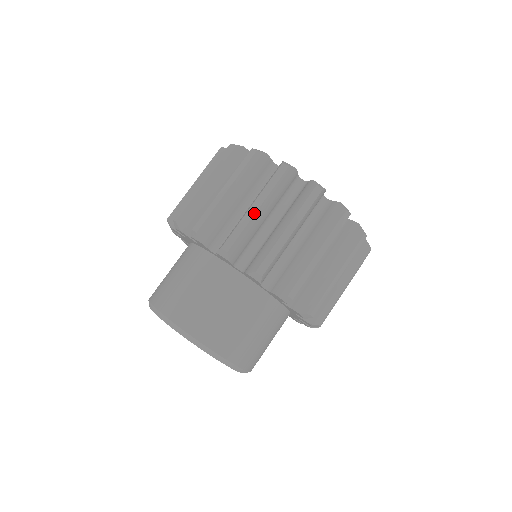
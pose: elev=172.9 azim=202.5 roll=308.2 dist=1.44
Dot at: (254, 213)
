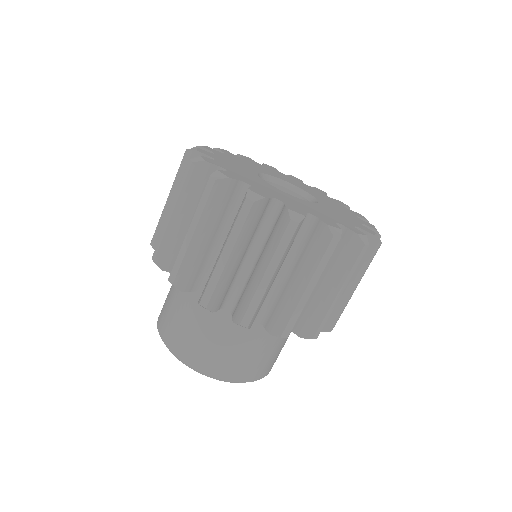
Dot at: (190, 240)
